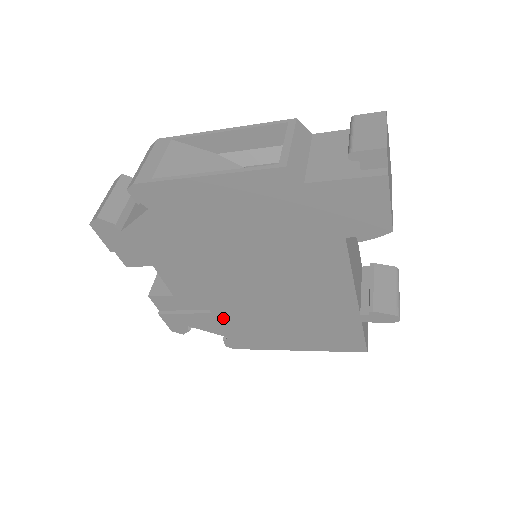
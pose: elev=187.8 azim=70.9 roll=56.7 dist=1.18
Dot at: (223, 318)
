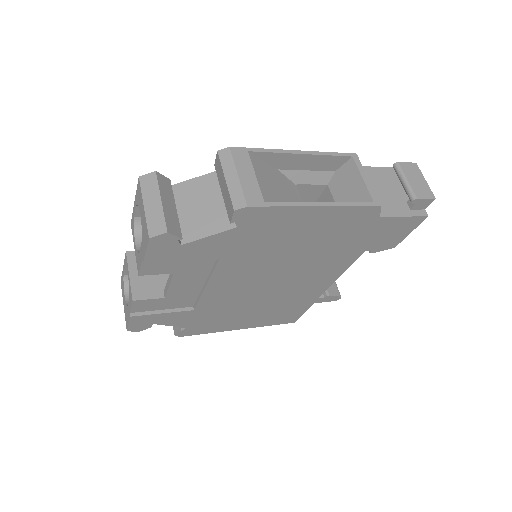
Dot at: (201, 313)
